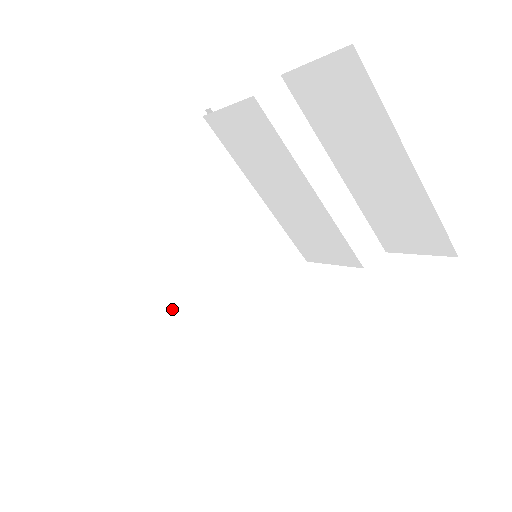
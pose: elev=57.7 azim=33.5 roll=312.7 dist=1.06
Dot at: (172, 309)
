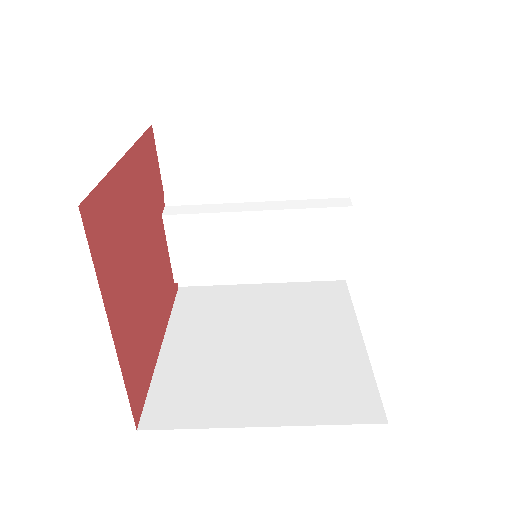
Dot at: (283, 386)
